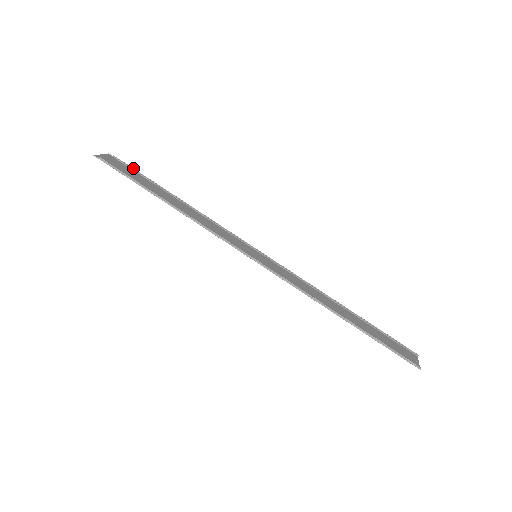
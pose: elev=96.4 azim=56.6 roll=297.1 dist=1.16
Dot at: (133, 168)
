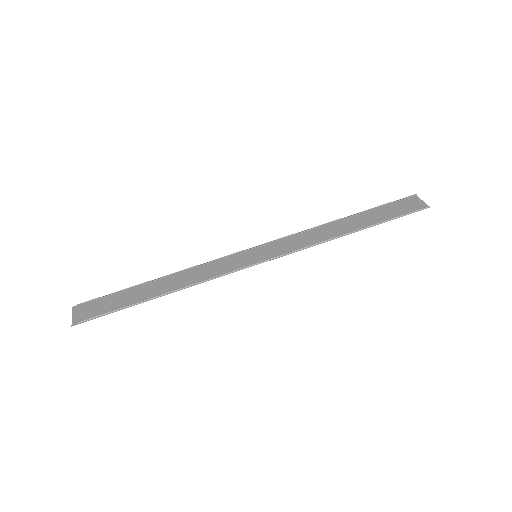
Dot at: (102, 296)
